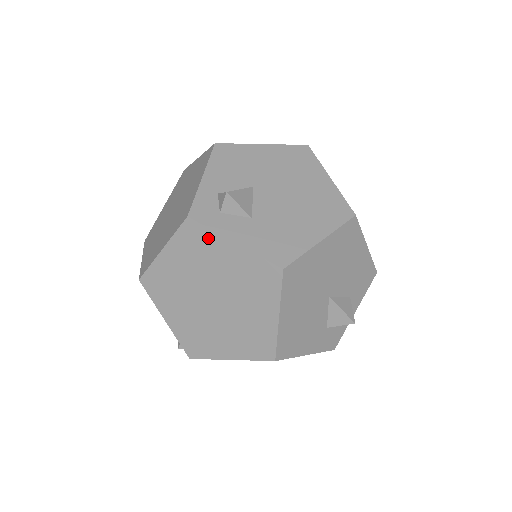
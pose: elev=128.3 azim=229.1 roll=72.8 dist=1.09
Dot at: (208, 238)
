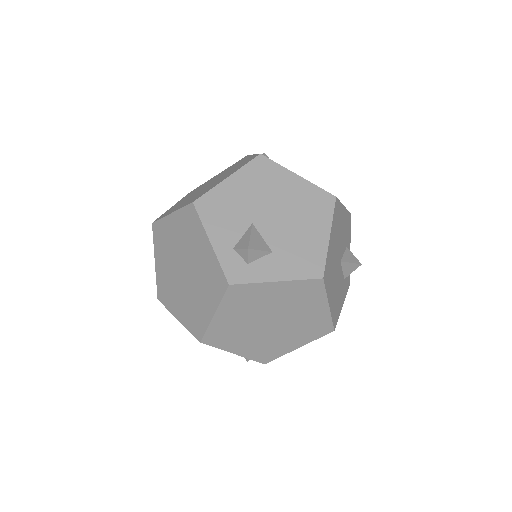
Dot at: (253, 289)
